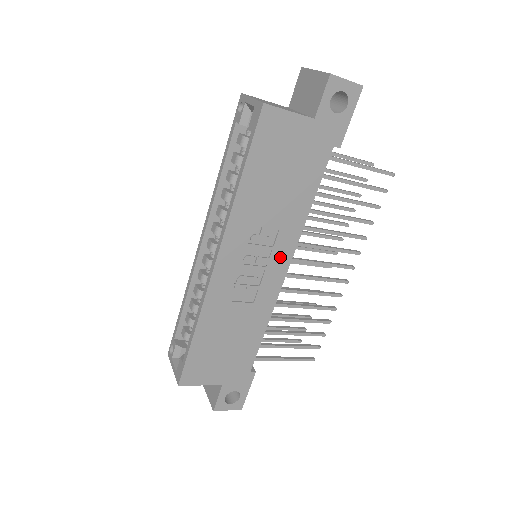
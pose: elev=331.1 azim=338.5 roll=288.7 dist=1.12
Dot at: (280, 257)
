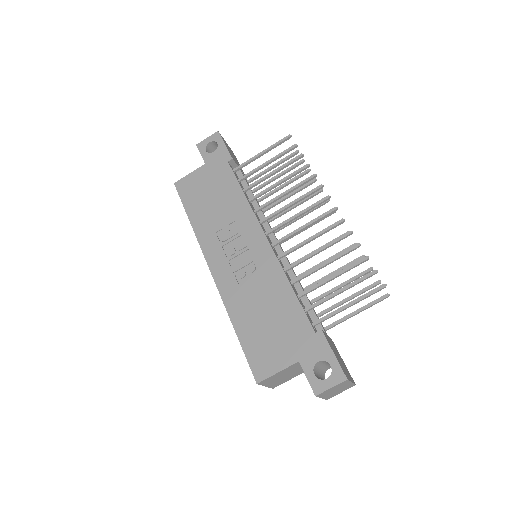
Dot at: (252, 234)
